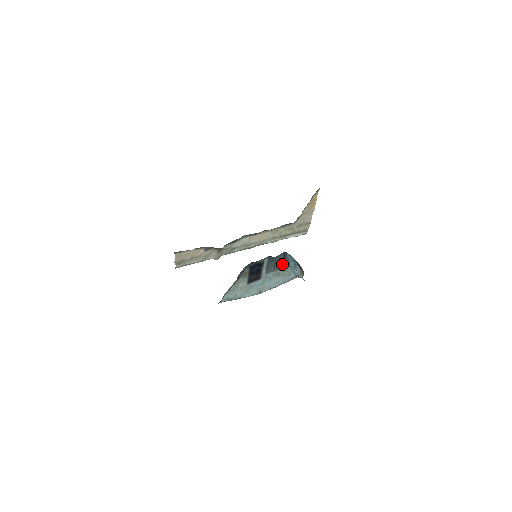
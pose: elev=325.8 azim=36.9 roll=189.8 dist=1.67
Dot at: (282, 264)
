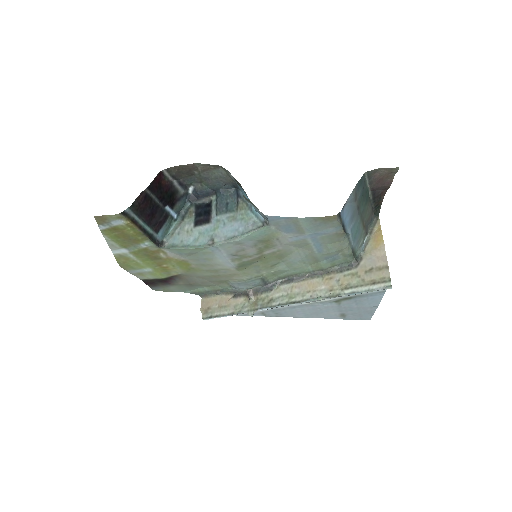
Dot at: (238, 206)
